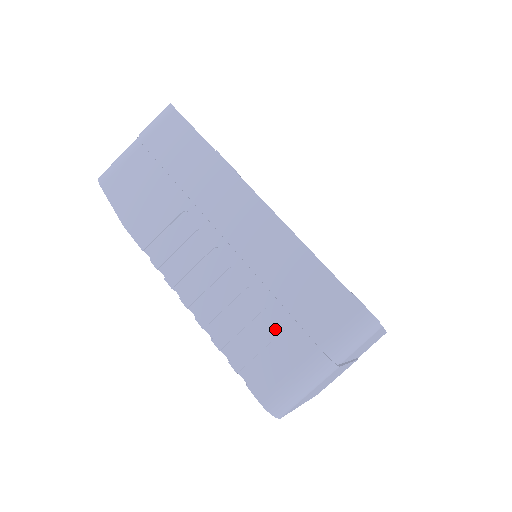
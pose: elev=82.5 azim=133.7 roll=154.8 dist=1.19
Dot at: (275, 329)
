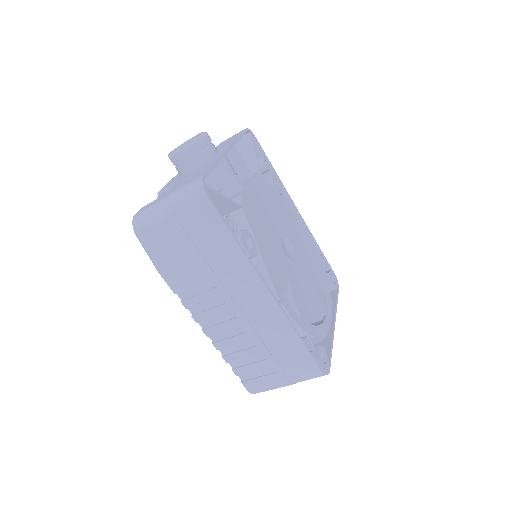
Dot at: (264, 365)
